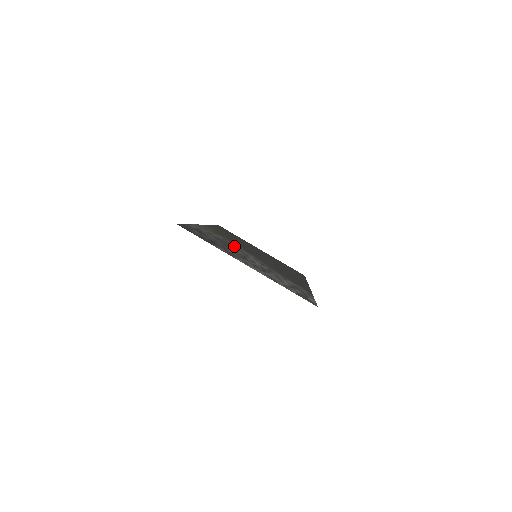
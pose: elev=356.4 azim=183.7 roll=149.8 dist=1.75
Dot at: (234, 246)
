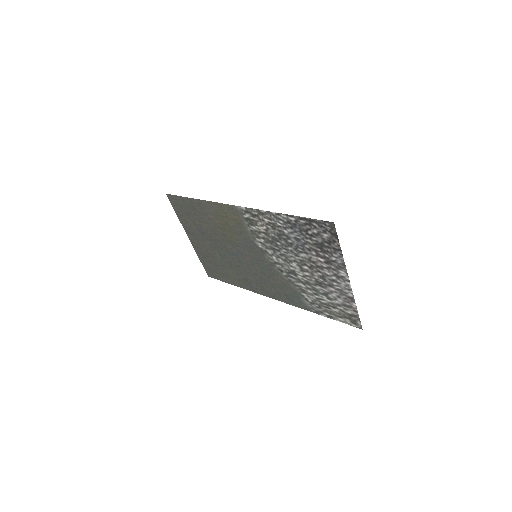
Dot at: (271, 244)
